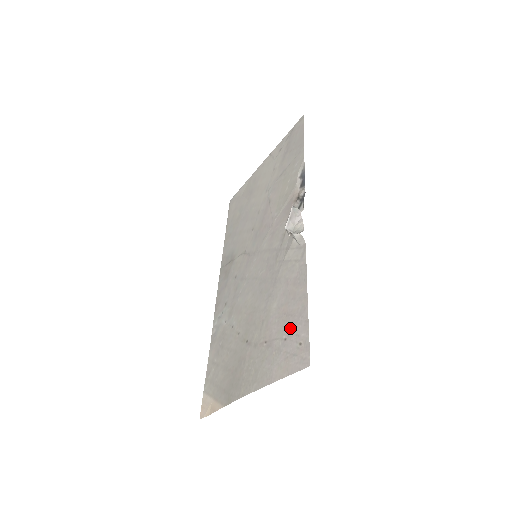
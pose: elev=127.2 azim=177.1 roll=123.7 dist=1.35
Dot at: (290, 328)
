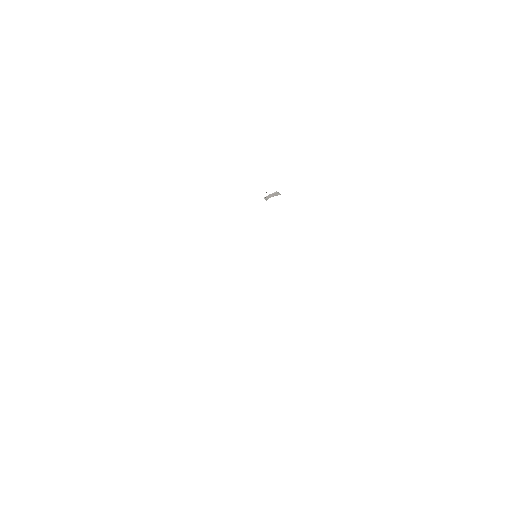
Dot at: occluded
